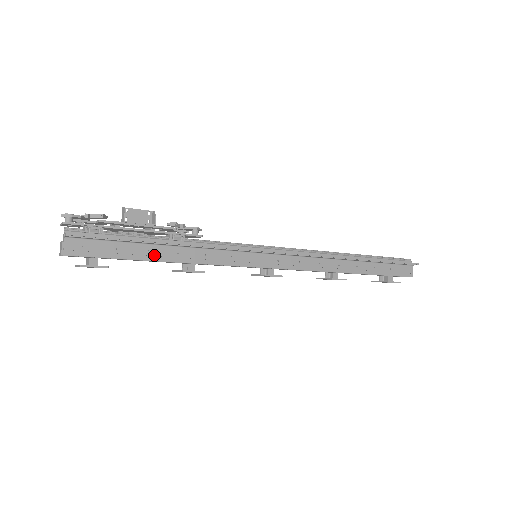
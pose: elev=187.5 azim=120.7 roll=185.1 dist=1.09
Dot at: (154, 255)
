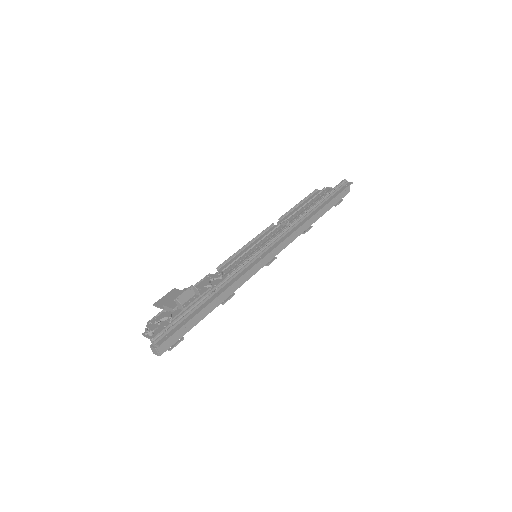
Dot at: (206, 312)
